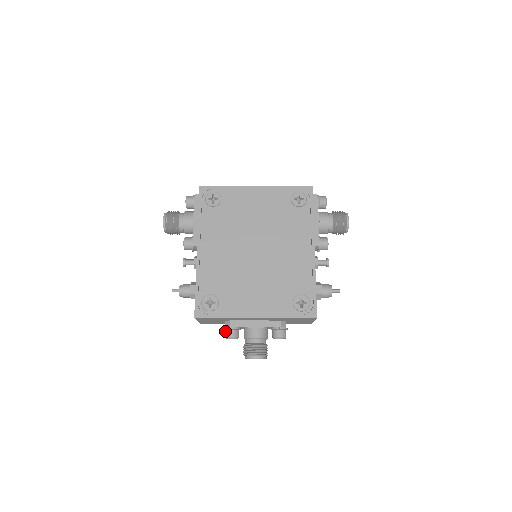
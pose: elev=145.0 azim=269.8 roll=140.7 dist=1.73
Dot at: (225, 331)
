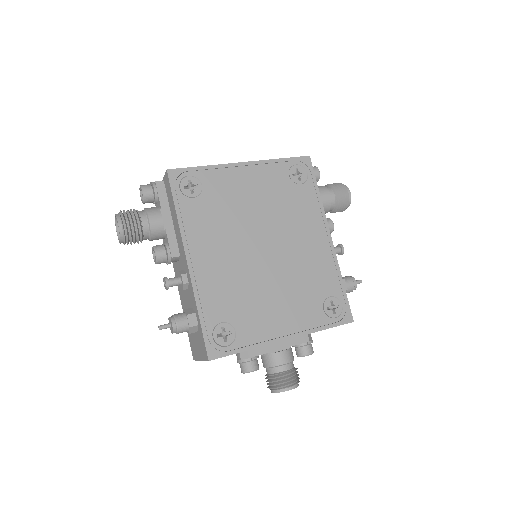
Dot at: (241, 364)
